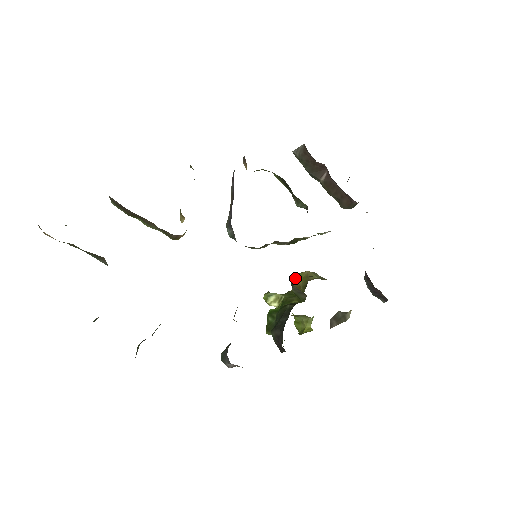
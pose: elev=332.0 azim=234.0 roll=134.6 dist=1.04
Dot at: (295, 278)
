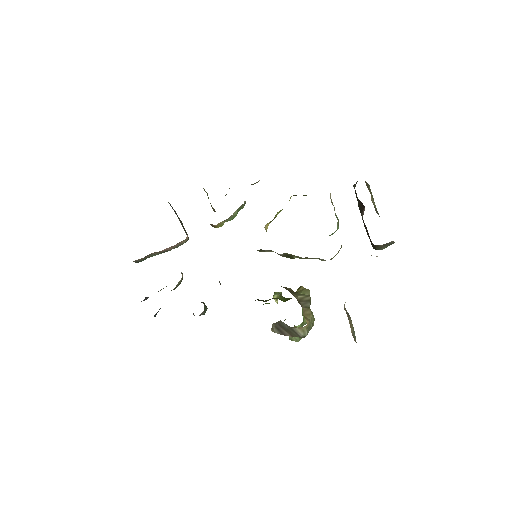
Dot at: (298, 289)
